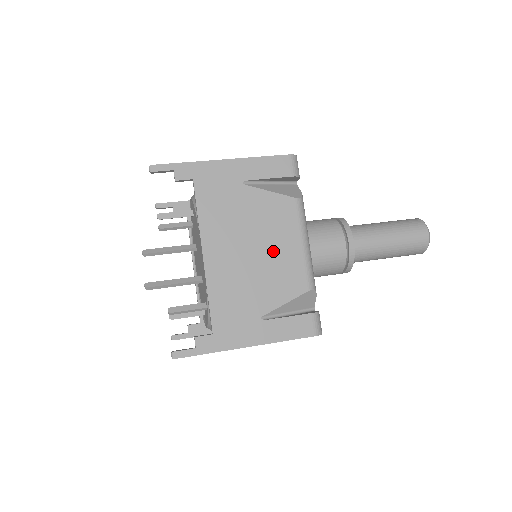
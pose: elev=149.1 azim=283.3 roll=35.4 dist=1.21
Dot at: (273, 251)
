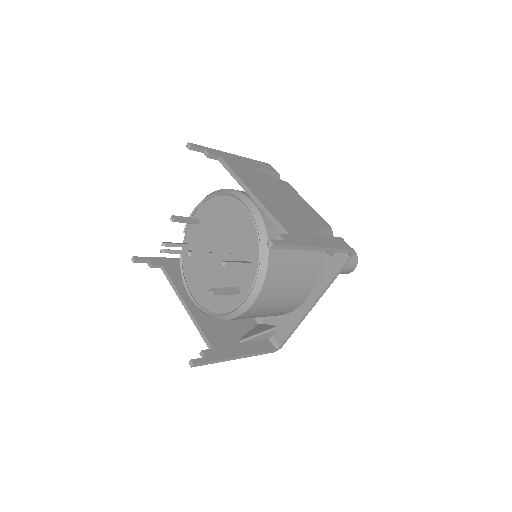
Dot at: (293, 202)
